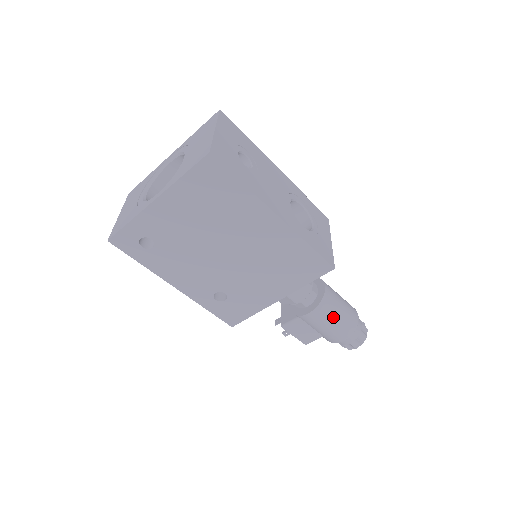
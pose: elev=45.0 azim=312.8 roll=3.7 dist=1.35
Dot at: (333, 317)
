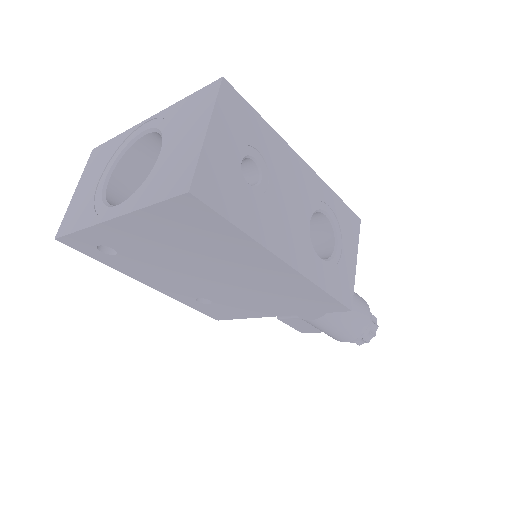
Dot at: (339, 325)
